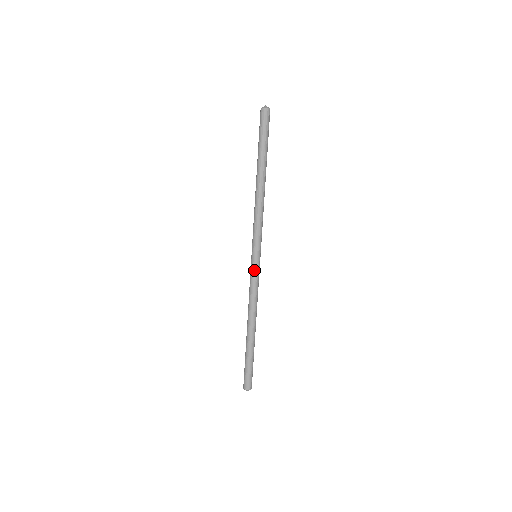
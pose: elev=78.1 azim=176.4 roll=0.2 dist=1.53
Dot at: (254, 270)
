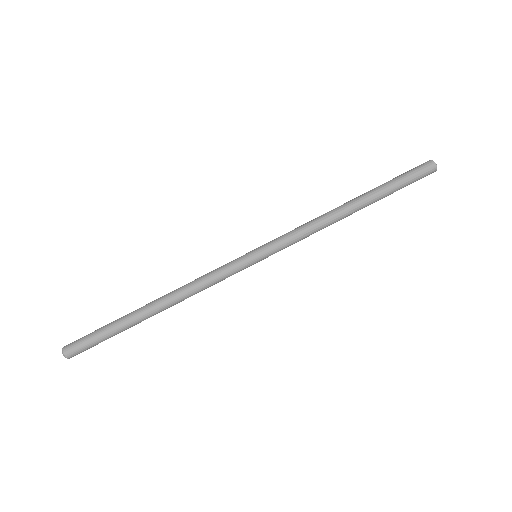
Dot at: (238, 263)
